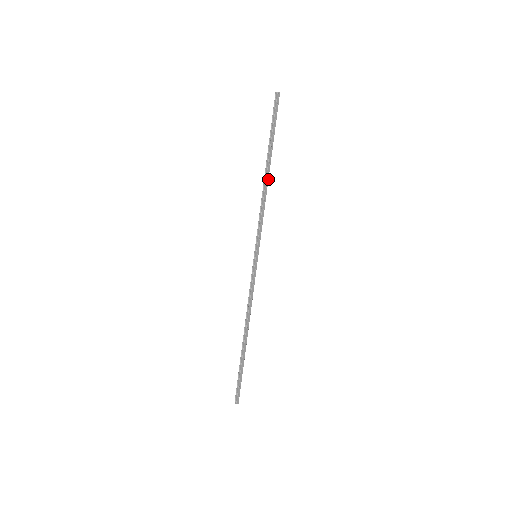
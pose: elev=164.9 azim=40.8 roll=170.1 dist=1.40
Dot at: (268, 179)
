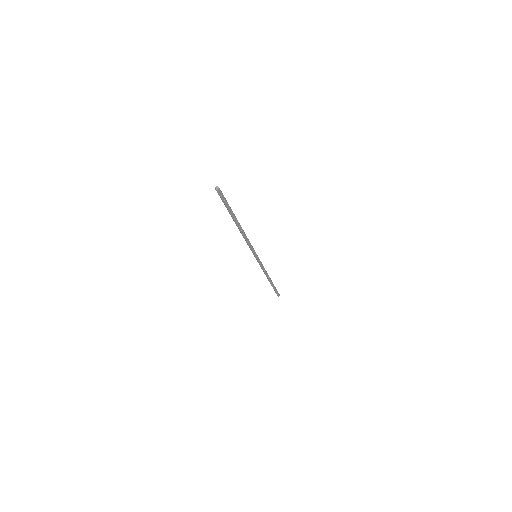
Dot at: occluded
